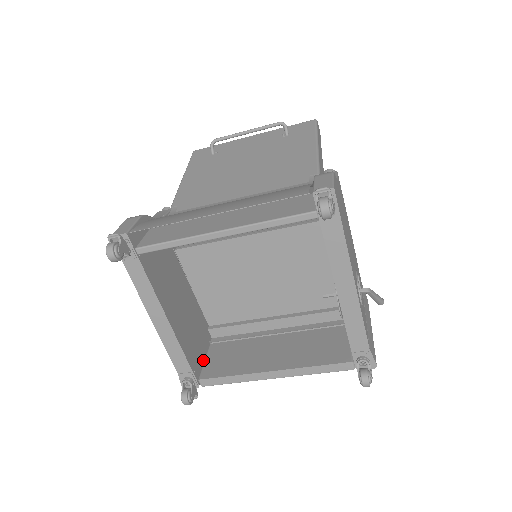
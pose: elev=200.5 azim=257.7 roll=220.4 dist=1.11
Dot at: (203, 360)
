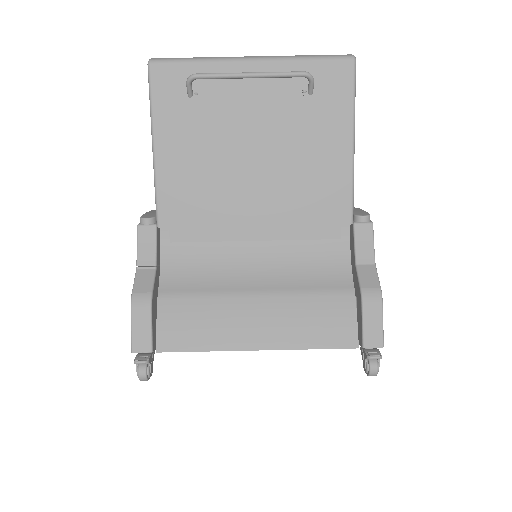
Dot at: occluded
